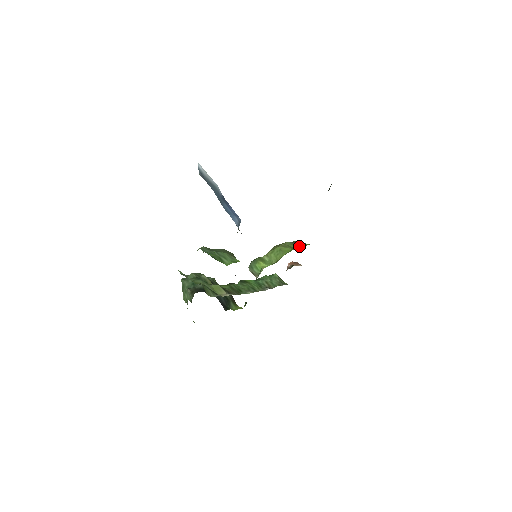
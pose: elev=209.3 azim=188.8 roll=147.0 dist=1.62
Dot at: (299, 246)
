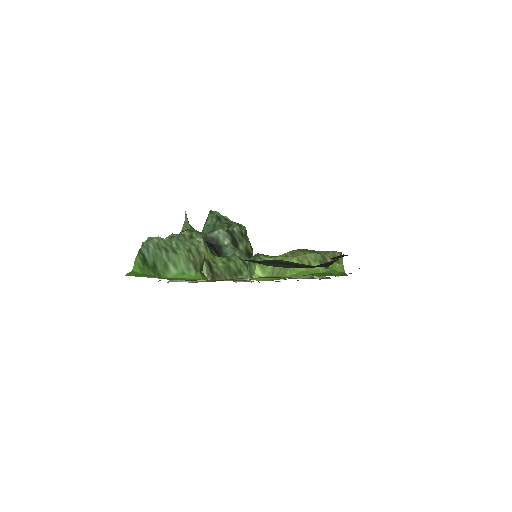
Dot at: (323, 267)
